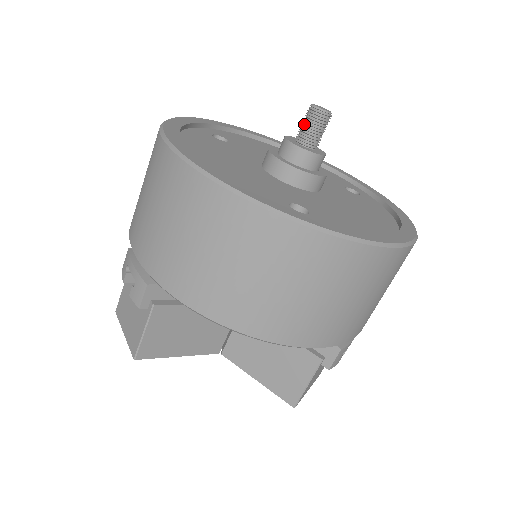
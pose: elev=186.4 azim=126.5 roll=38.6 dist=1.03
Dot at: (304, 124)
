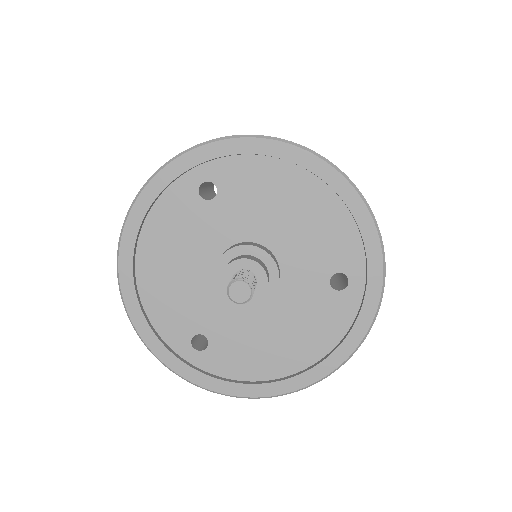
Dot at: occluded
